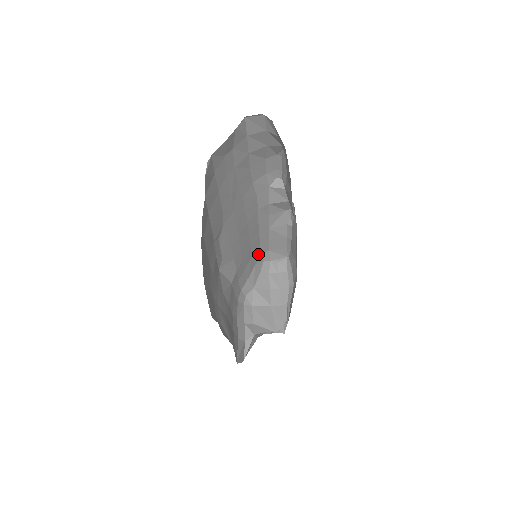
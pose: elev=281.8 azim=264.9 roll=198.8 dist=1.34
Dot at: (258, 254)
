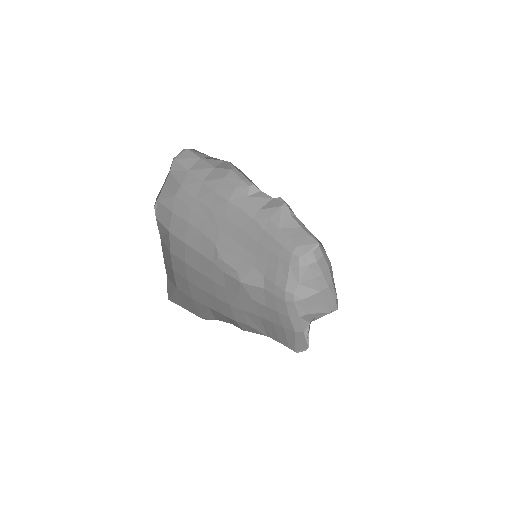
Dot at: (287, 254)
